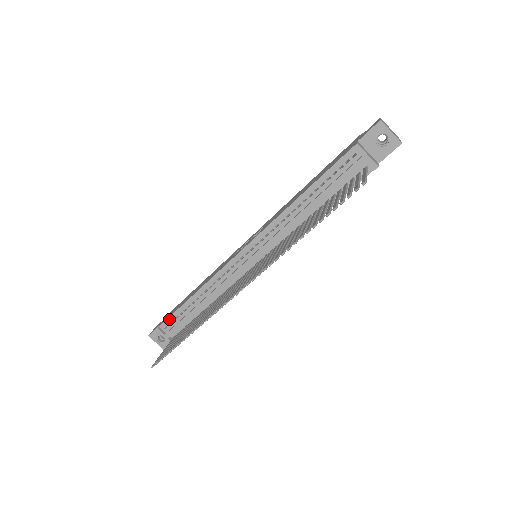
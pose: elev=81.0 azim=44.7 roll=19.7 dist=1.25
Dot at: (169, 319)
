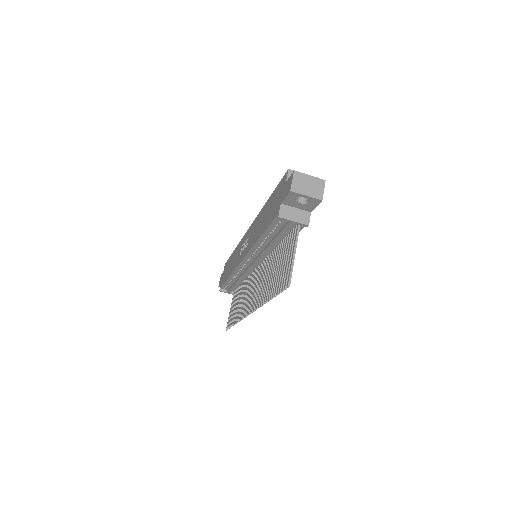
Dot at: (223, 286)
